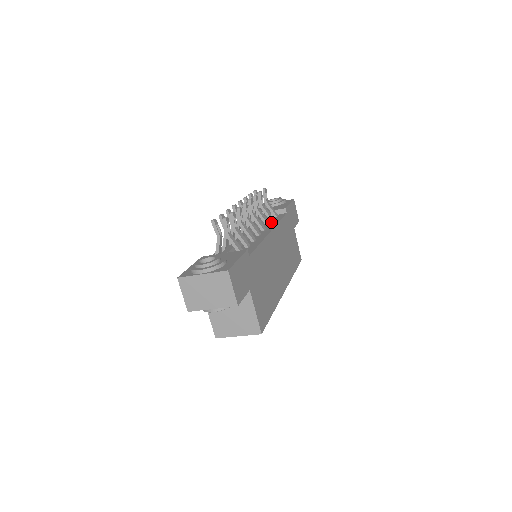
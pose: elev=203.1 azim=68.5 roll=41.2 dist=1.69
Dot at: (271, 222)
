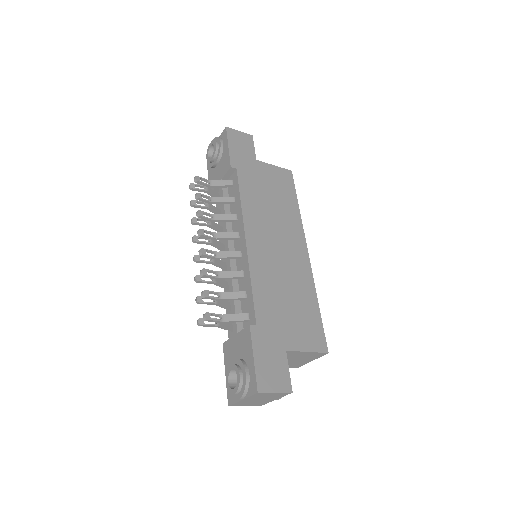
Dot at: (235, 207)
